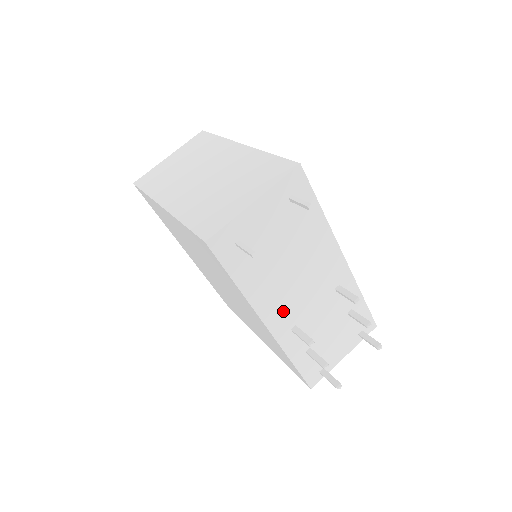
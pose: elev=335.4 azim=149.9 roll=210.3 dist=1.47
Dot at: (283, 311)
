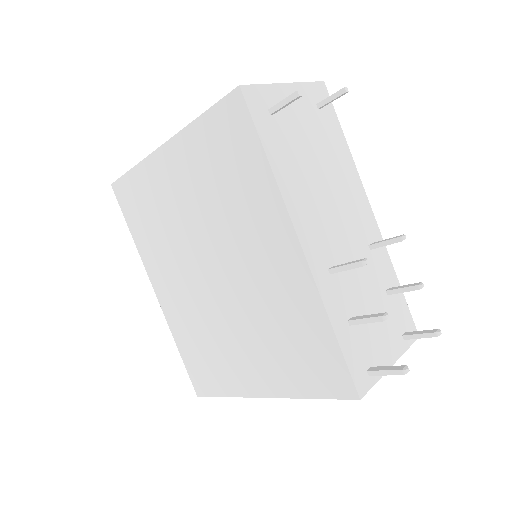
Dot at: (318, 235)
